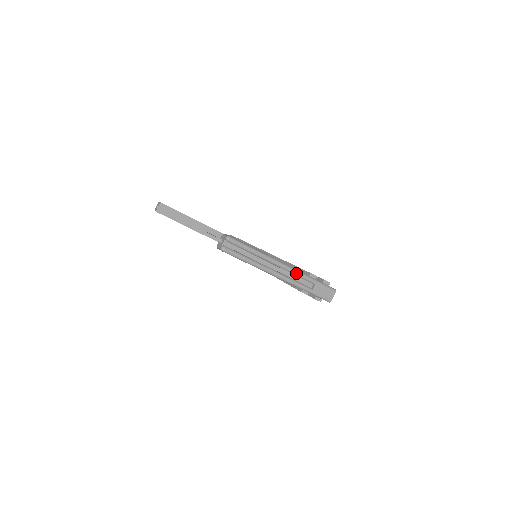
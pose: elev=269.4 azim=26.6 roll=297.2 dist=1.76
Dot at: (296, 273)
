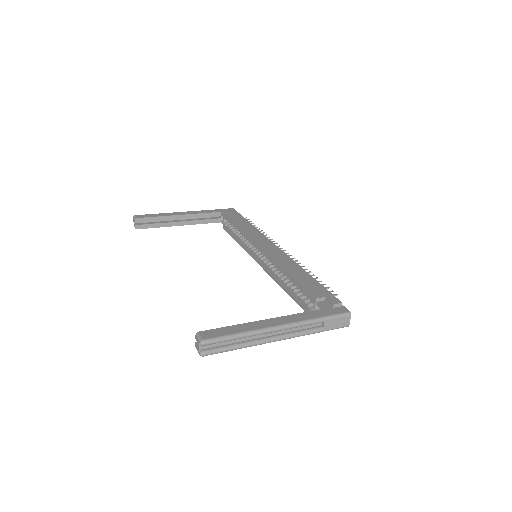
Dot at: (297, 326)
